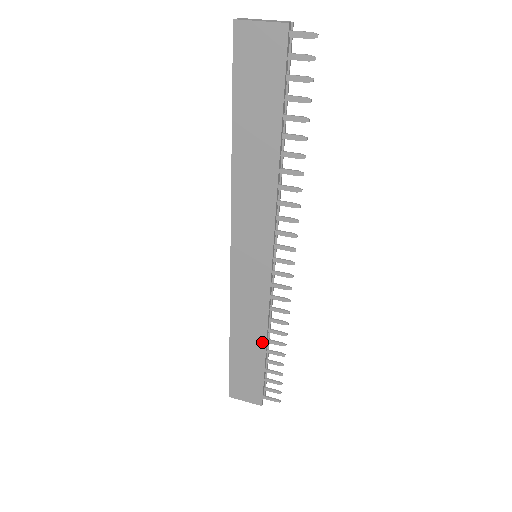
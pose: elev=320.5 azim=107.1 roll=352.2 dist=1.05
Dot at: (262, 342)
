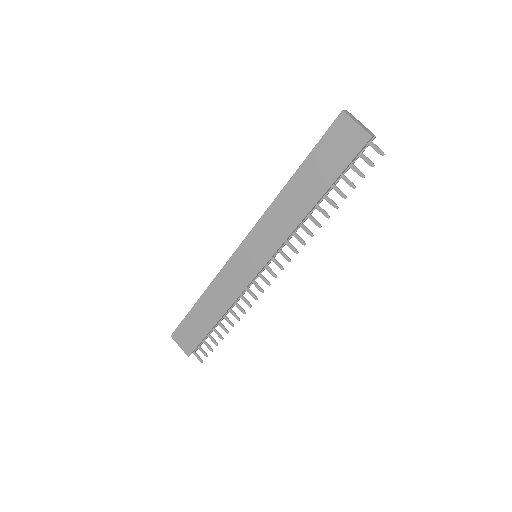
Dot at: (220, 314)
